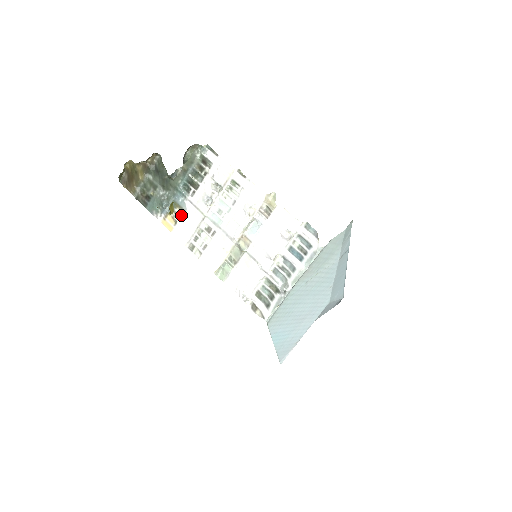
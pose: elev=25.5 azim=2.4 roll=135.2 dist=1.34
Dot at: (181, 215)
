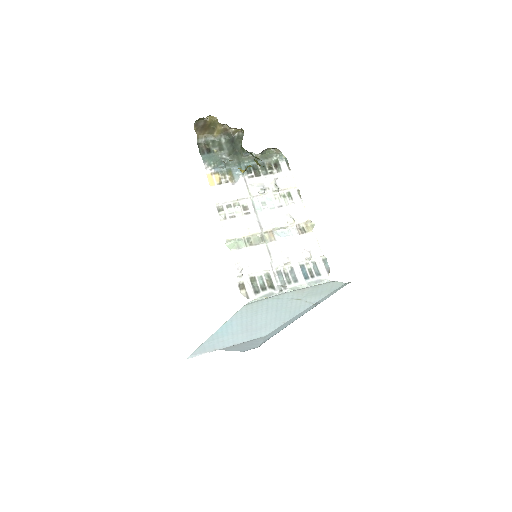
Dot at: (229, 182)
